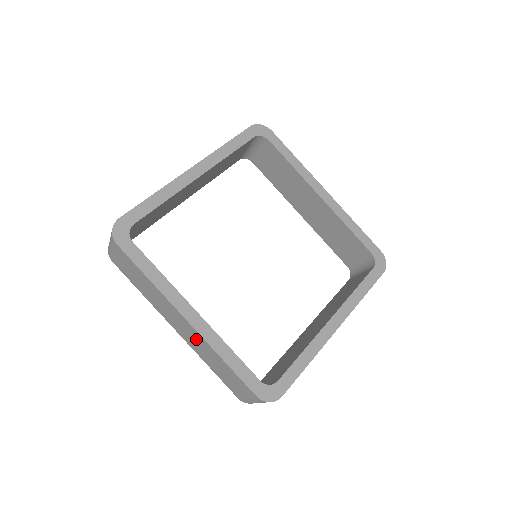
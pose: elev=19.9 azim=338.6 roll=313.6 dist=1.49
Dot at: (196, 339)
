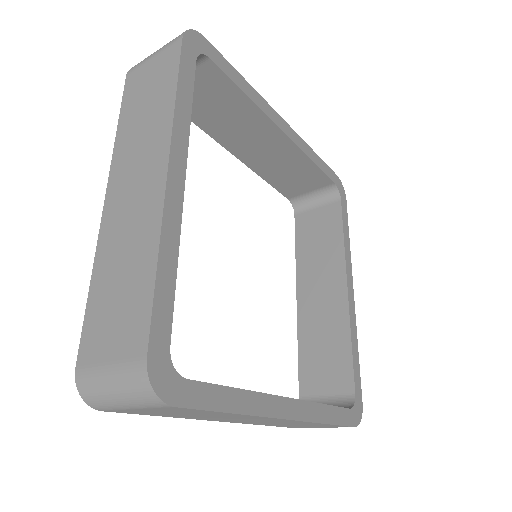
Dot at: (139, 213)
